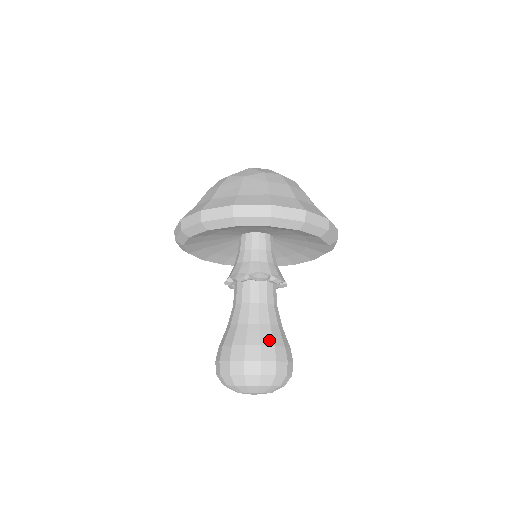
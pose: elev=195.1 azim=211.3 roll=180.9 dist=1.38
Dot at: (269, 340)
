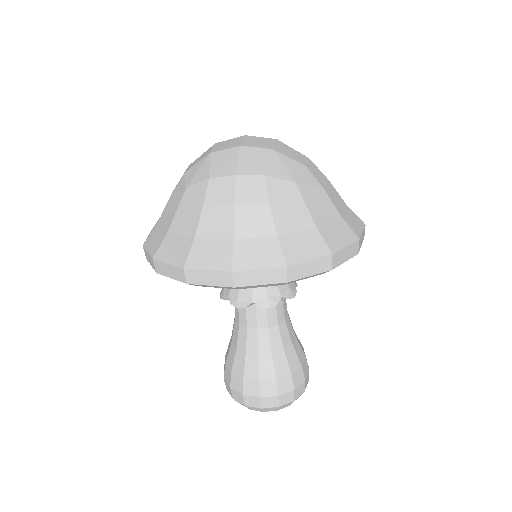
Dot at: (302, 354)
